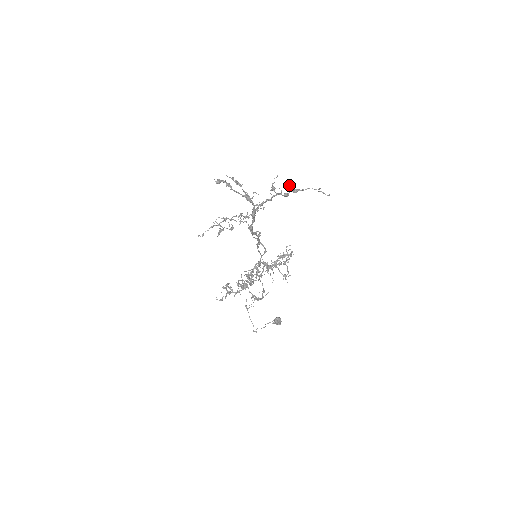
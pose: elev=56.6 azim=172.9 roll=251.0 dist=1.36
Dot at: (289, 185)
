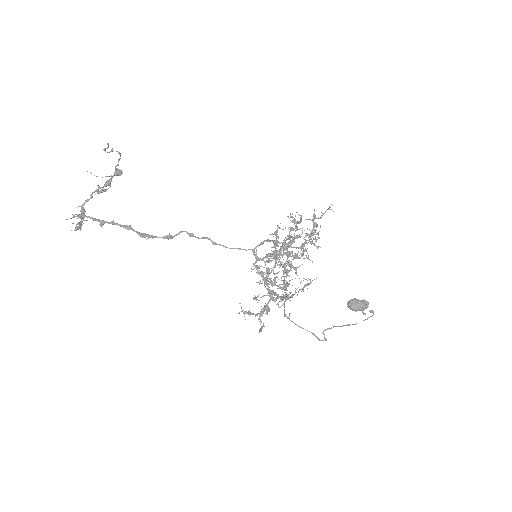
Dot at: occluded
